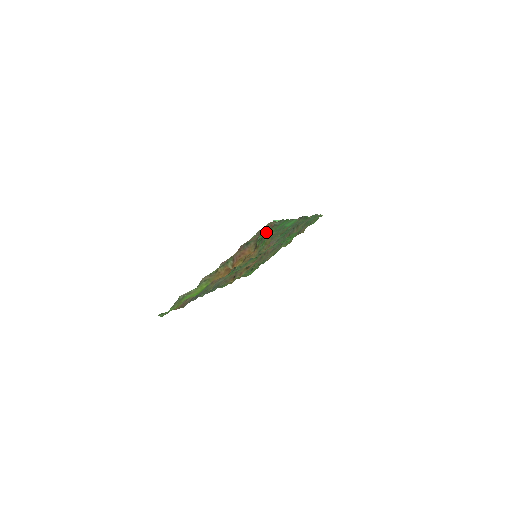
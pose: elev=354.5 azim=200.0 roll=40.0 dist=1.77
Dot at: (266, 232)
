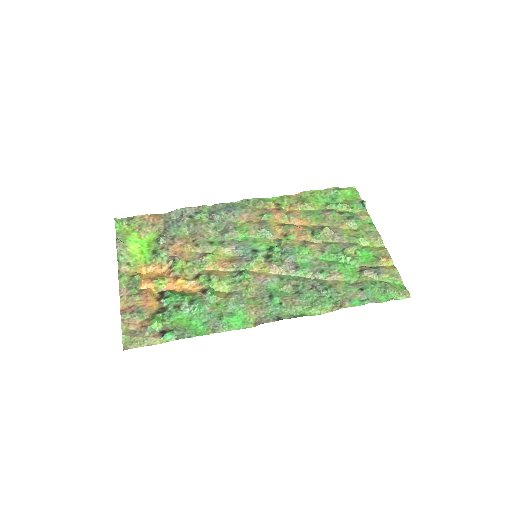
Dot at: (162, 325)
